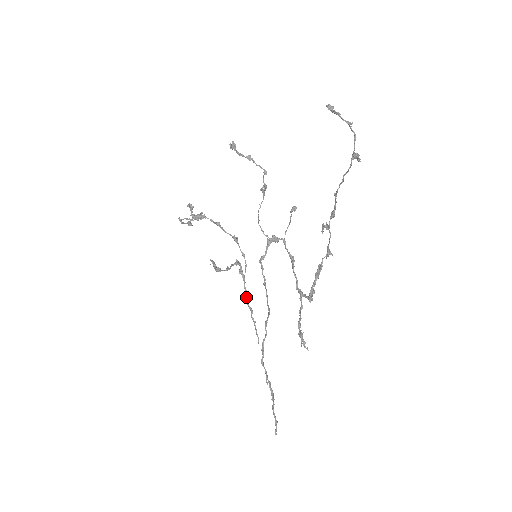
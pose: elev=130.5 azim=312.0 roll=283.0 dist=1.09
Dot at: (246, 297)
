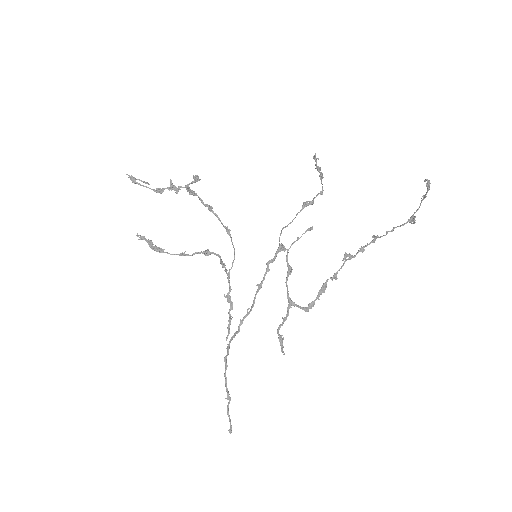
Dot at: (229, 292)
